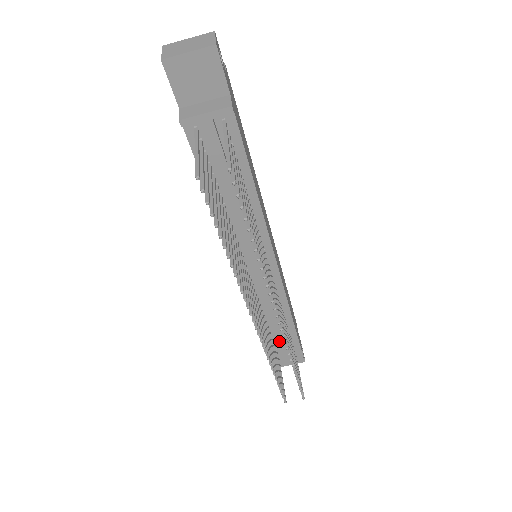
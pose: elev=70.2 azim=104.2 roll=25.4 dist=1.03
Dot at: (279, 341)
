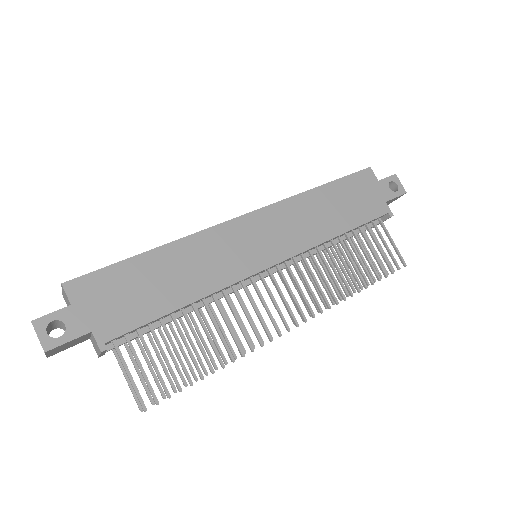
Dot at: (351, 237)
